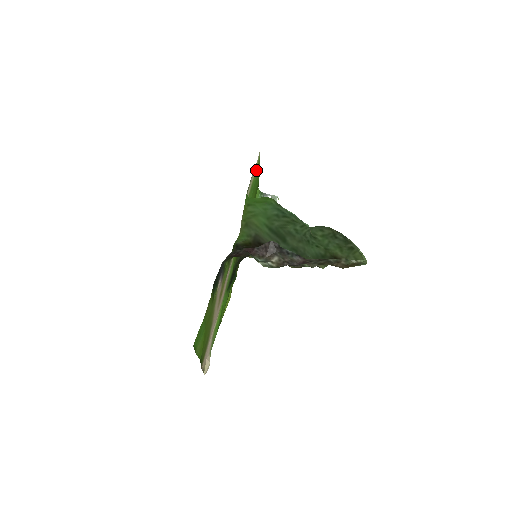
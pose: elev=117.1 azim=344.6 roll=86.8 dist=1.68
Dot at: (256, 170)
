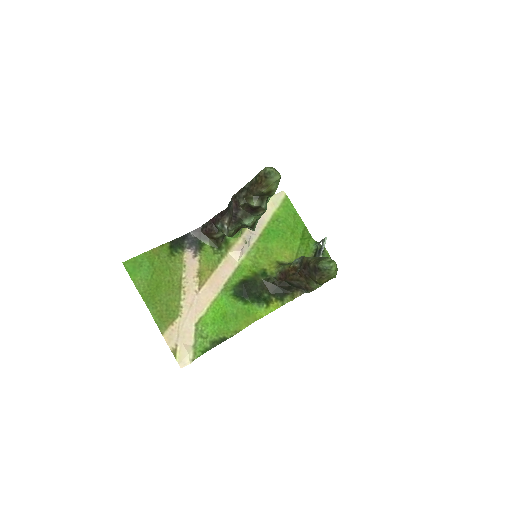
Dot at: (283, 207)
